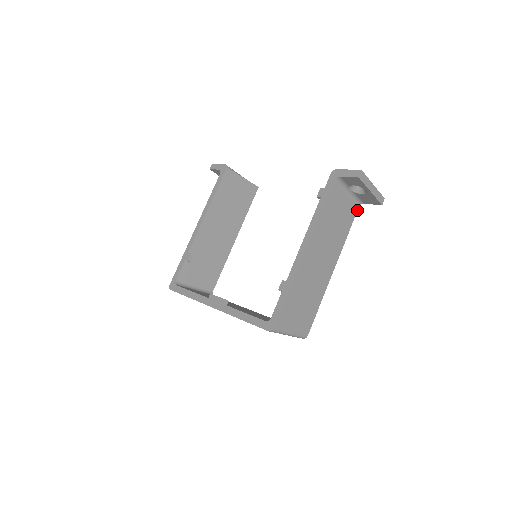
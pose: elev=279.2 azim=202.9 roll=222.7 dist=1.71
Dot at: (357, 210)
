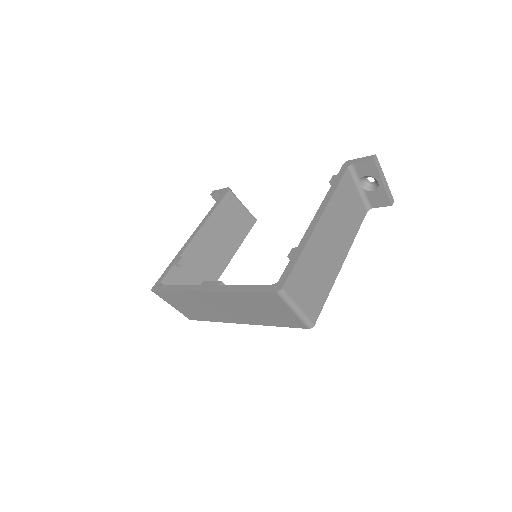
Dot at: (365, 214)
